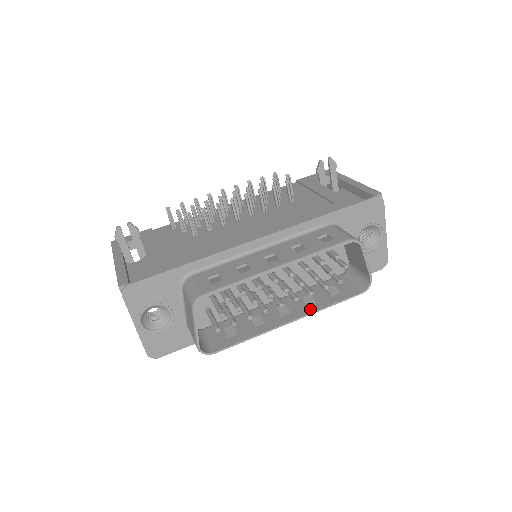
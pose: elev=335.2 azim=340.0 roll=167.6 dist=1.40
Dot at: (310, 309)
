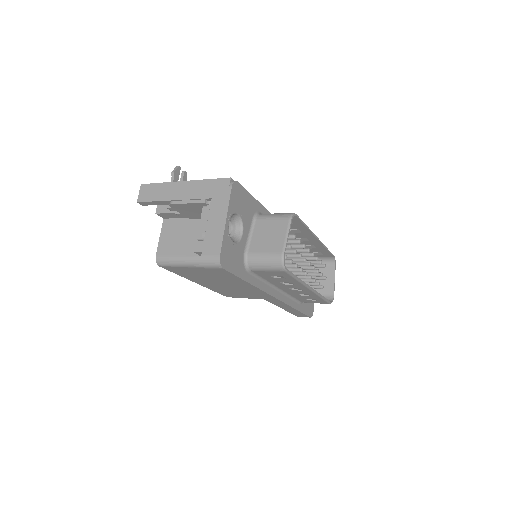
Dot at: occluded
